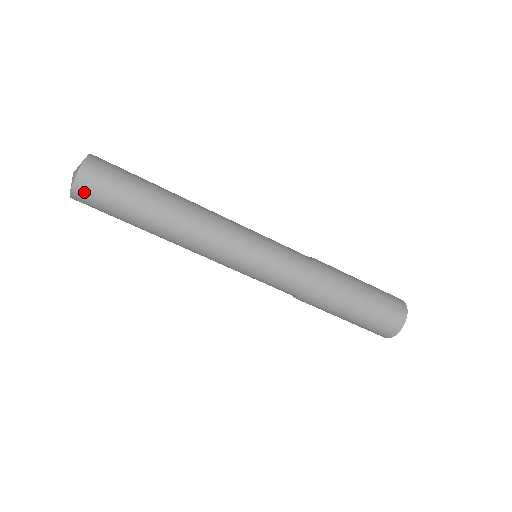
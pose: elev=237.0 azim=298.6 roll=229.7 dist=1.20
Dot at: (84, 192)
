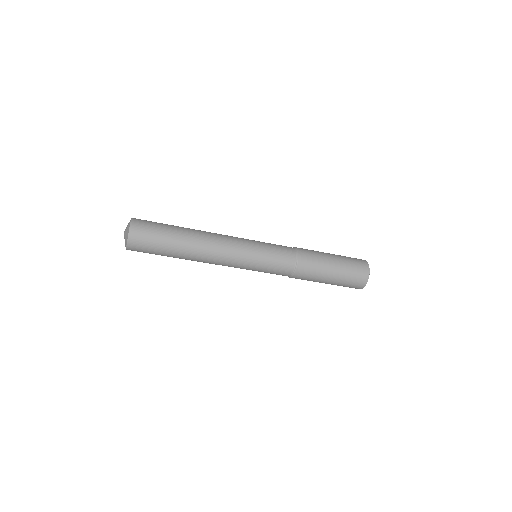
Dot at: occluded
